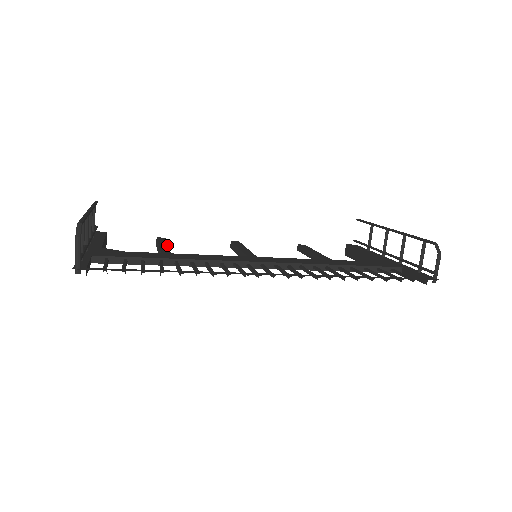
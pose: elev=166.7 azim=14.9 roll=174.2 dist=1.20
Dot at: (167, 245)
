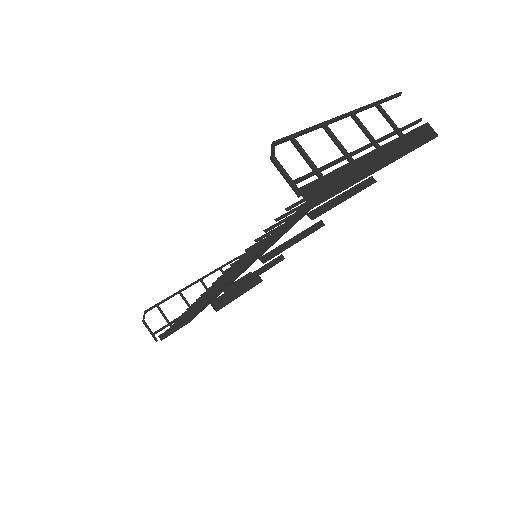
Dot at: (256, 270)
